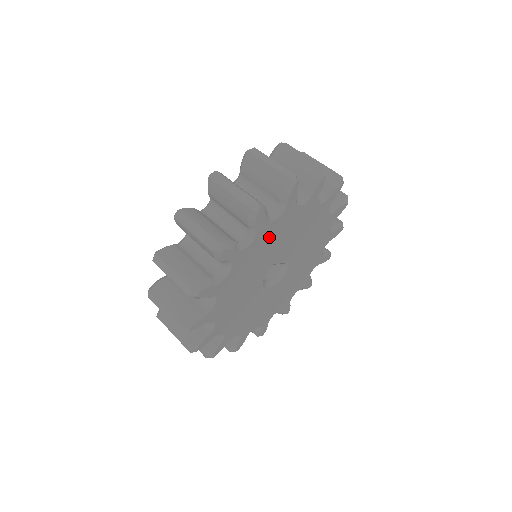
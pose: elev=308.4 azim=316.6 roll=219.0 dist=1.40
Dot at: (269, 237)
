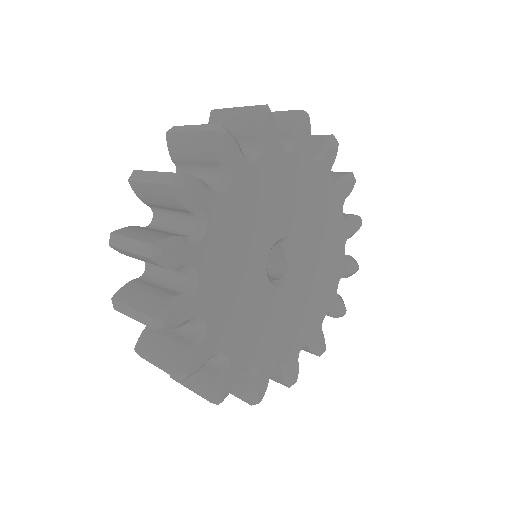
Dot at: (301, 178)
